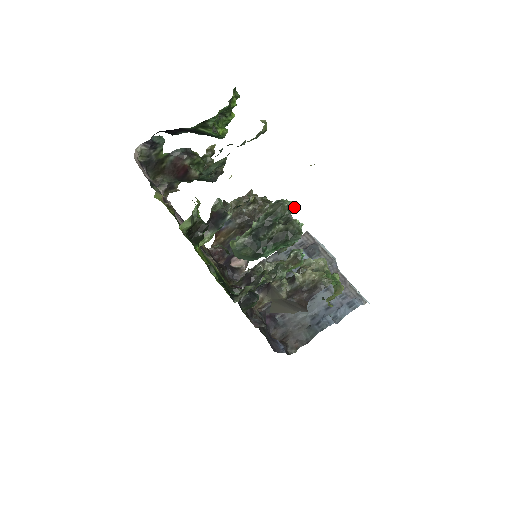
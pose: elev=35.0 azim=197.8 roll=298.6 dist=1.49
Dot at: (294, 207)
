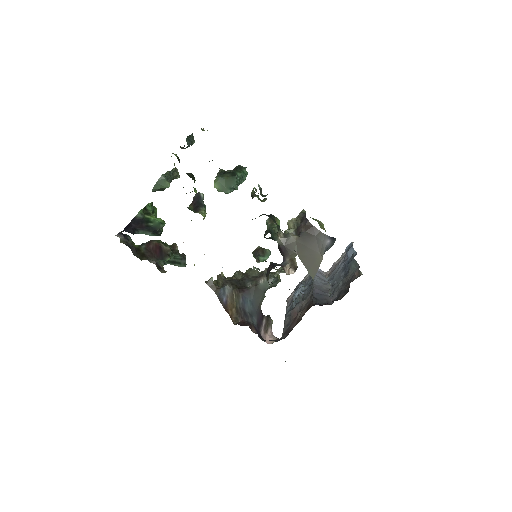
Dot at: occluded
